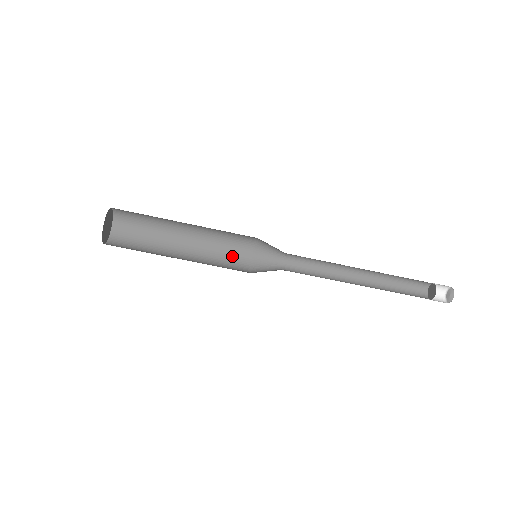
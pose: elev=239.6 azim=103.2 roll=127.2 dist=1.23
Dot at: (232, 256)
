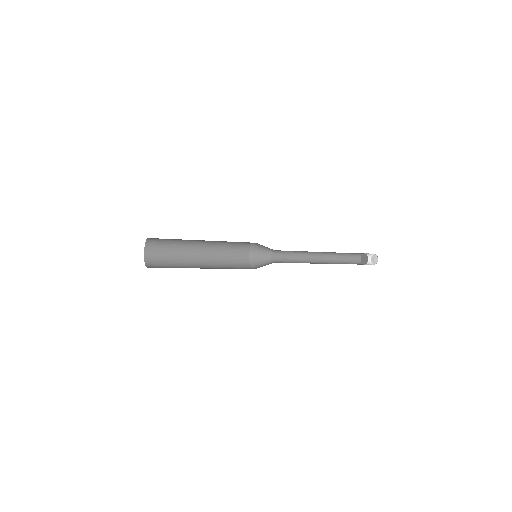
Dot at: (235, 255)
